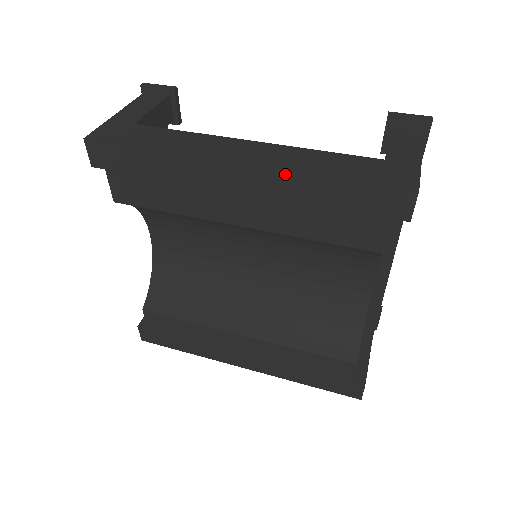
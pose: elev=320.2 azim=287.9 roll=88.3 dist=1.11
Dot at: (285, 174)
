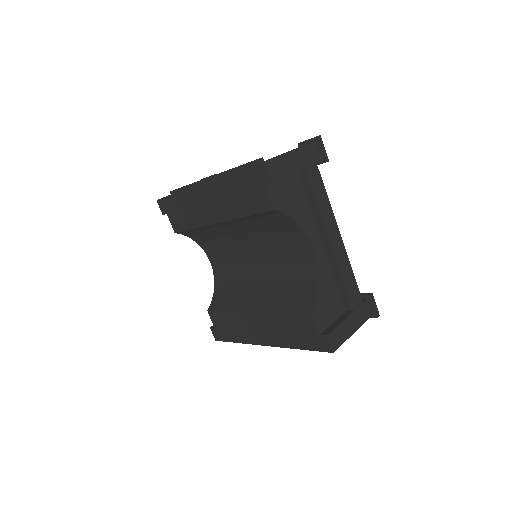
Dot at: (219, 181)
